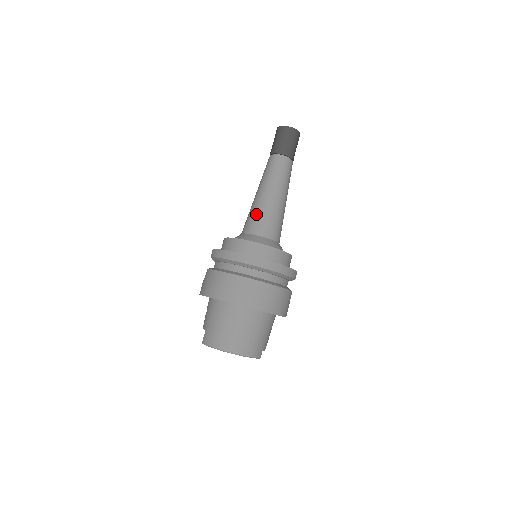
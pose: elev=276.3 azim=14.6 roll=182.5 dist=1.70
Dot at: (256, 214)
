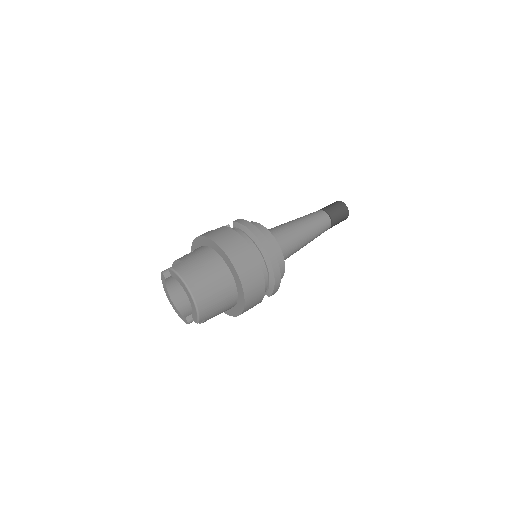
Dot at: (286, 230)
